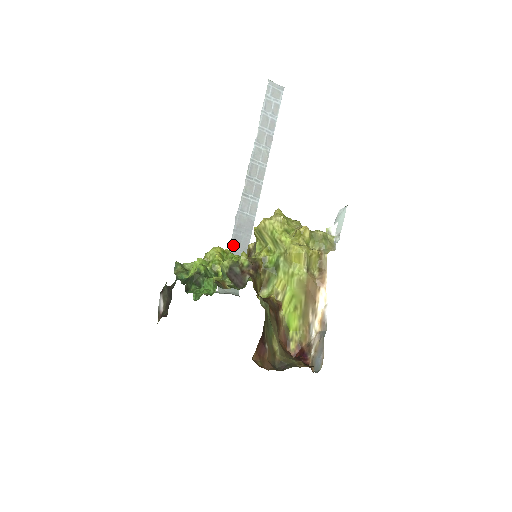
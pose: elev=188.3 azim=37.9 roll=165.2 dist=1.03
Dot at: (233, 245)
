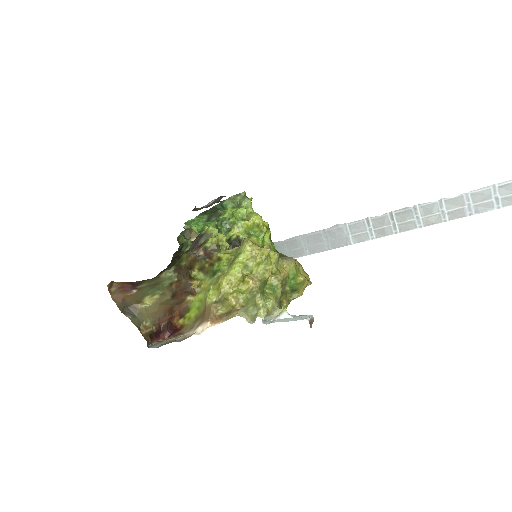
Dot at: (309, 237)
